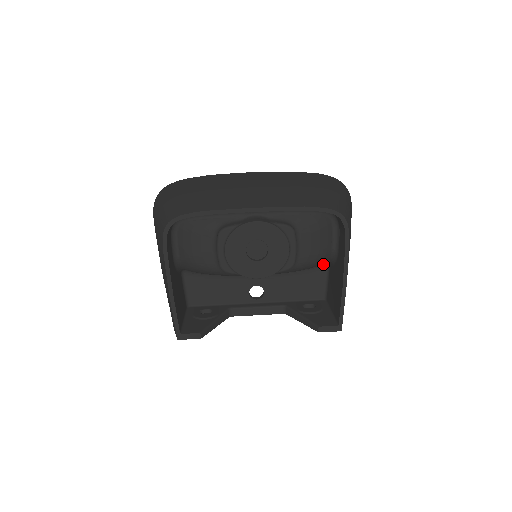
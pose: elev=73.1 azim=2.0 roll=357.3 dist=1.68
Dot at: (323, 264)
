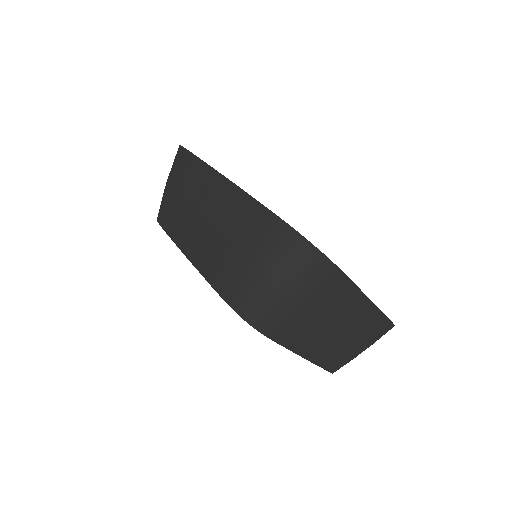
Dot at: occluded
